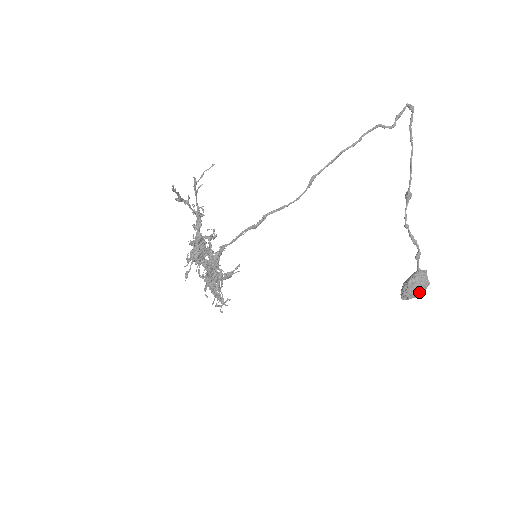
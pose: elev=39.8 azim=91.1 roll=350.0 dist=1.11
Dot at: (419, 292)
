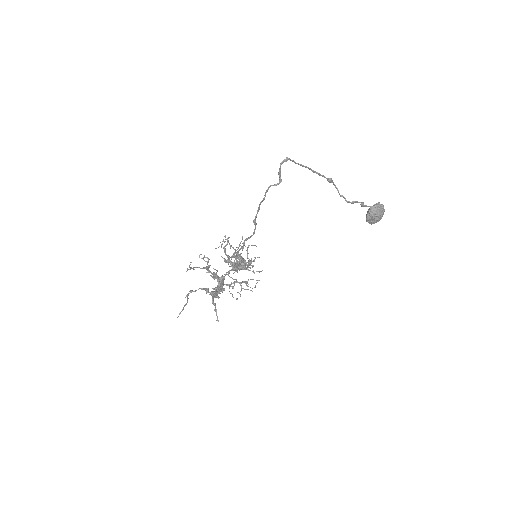
Dot at: (379, 219)
